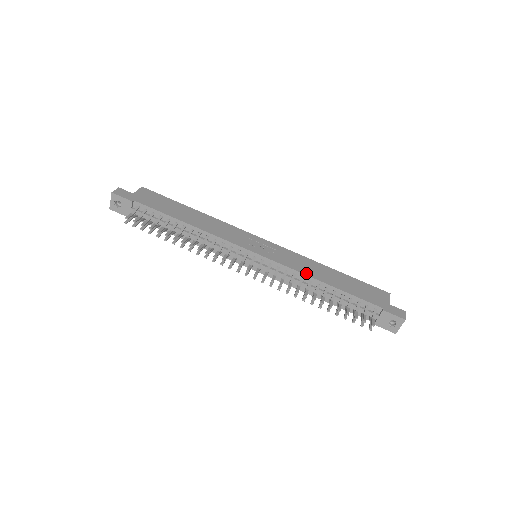
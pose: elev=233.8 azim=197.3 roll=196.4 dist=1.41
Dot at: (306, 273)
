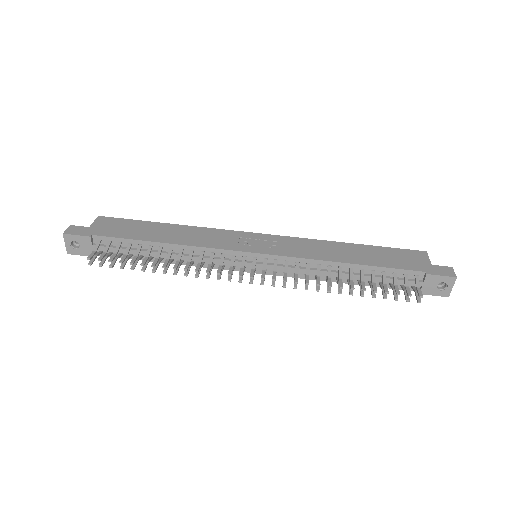
Dot at: (321, 258)
